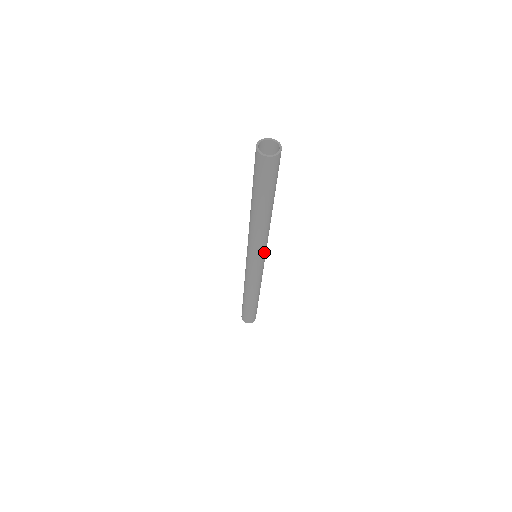
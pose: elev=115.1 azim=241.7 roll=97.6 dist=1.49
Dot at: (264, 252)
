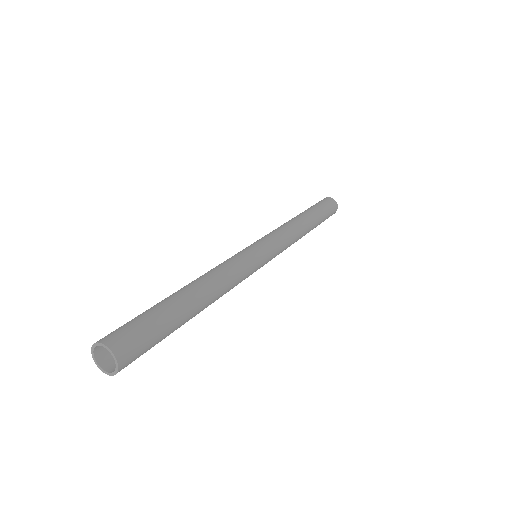
Dot at: (251, 274)
